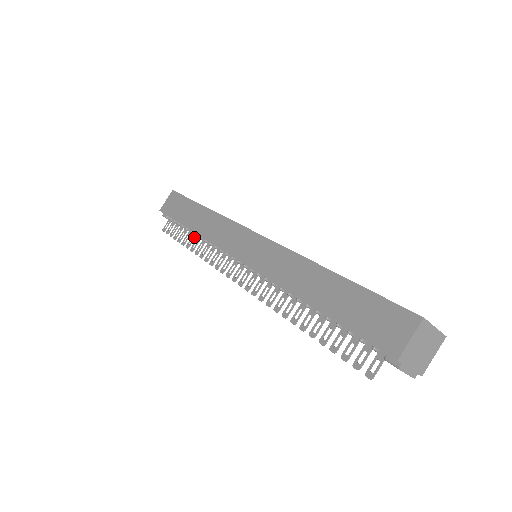
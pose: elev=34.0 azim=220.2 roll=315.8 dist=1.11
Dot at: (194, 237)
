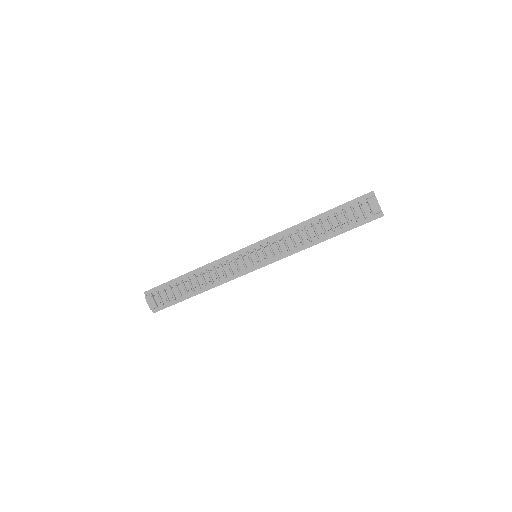
Dot at: occluded
